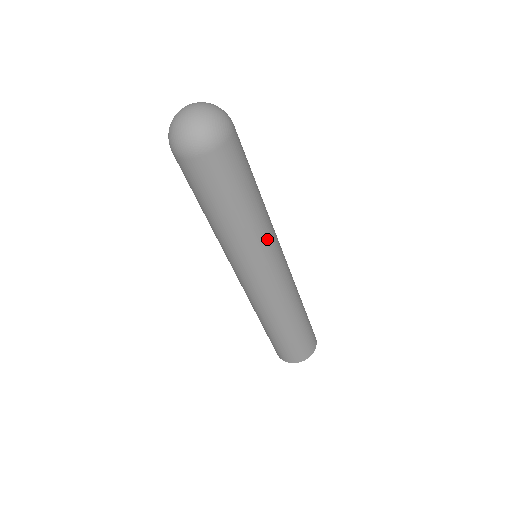
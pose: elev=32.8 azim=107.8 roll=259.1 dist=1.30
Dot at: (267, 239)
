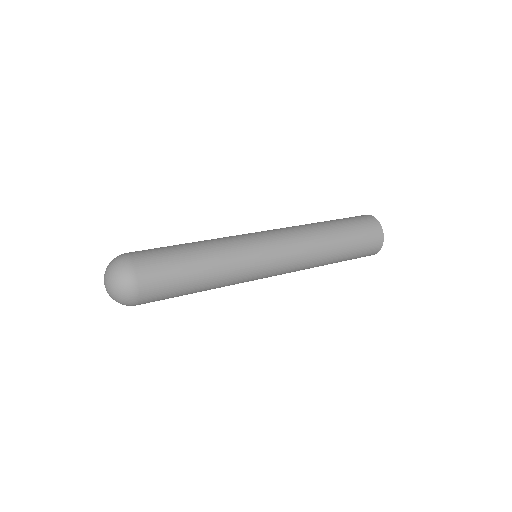
Dot at: (240, 267)
